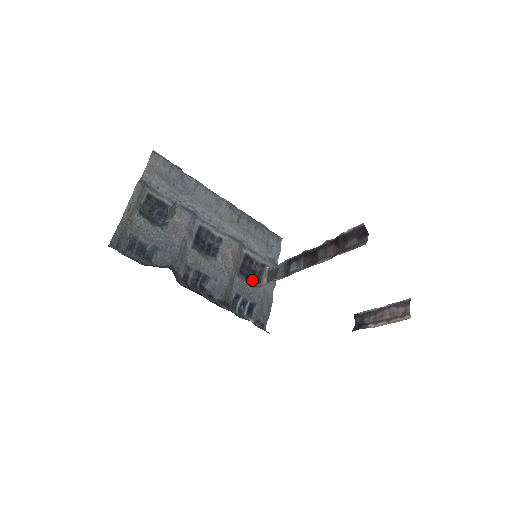
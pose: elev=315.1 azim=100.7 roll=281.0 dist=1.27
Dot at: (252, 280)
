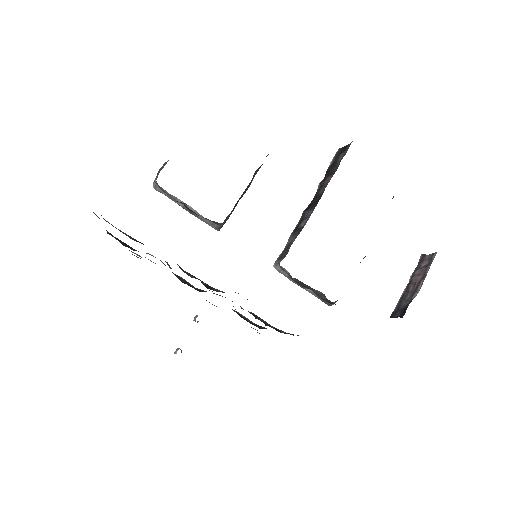
Dot at: occluded
